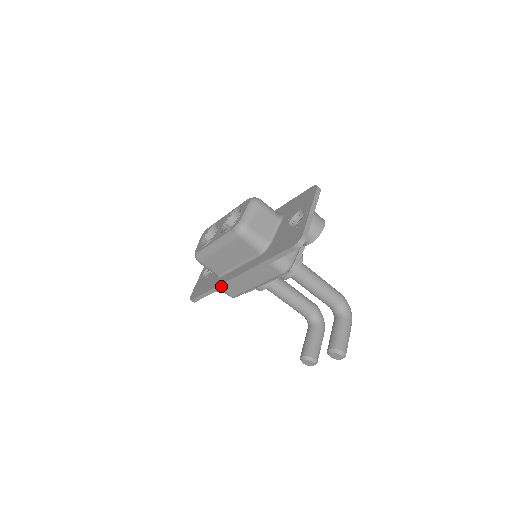
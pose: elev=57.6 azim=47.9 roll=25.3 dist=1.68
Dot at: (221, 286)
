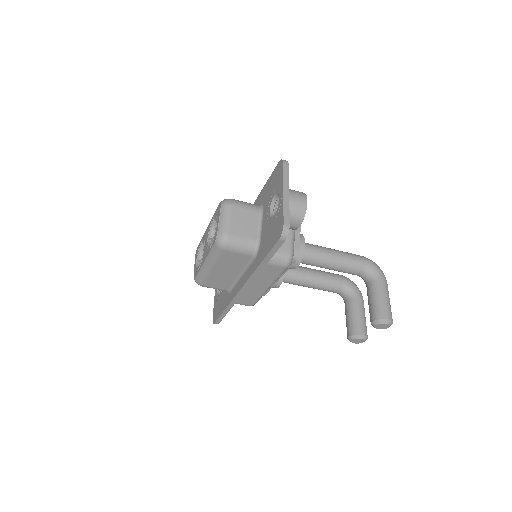
Dot at: (233, 302)
